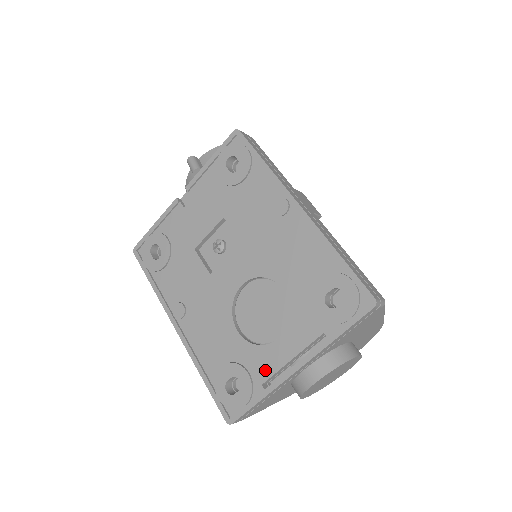
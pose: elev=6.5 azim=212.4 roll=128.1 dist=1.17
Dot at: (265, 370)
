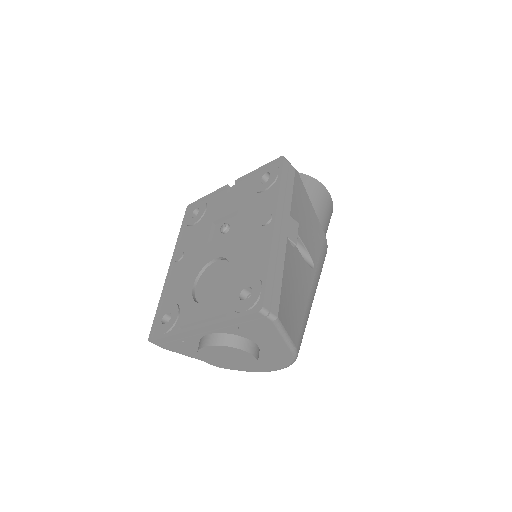
Dot at: (186, 319)
